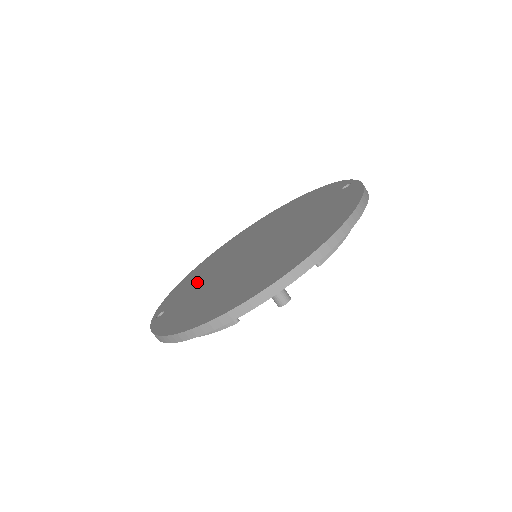
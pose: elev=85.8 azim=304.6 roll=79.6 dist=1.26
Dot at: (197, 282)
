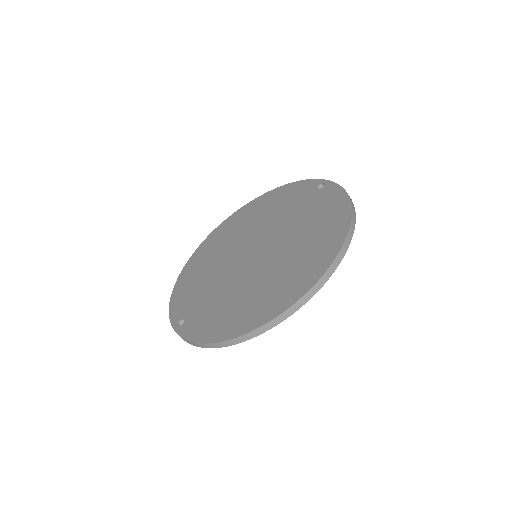
Dot at: (203, 287)
